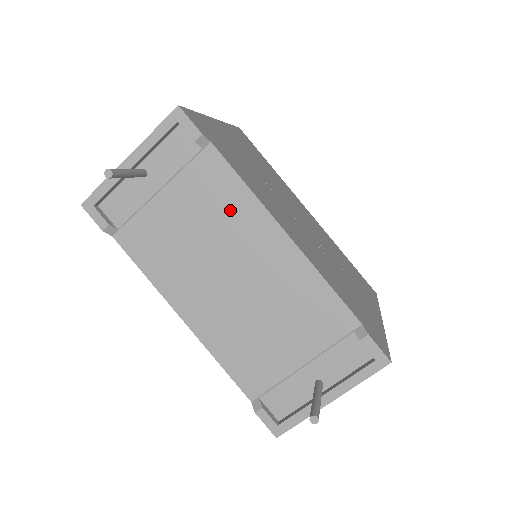
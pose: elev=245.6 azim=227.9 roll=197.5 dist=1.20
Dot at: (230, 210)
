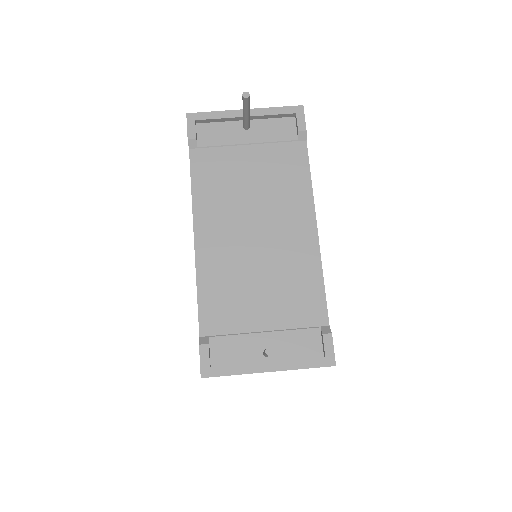
Dot at: (289, 188)
